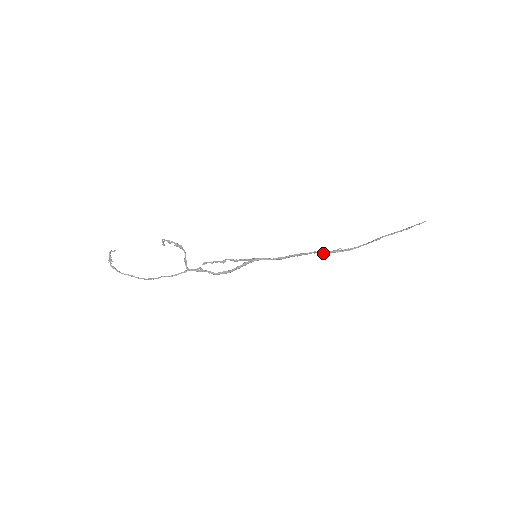
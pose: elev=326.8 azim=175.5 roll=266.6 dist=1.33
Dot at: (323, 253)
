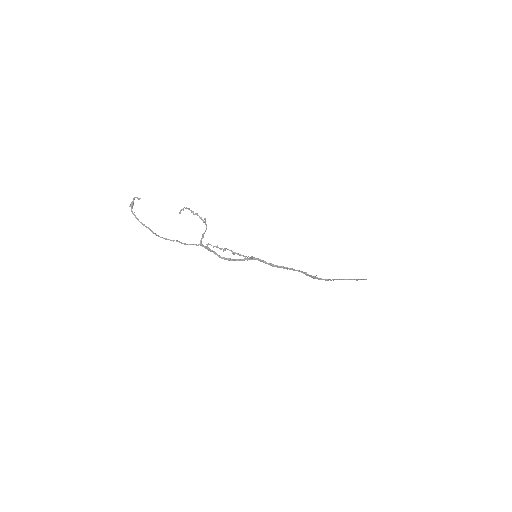
Dot at: (305, 274)
